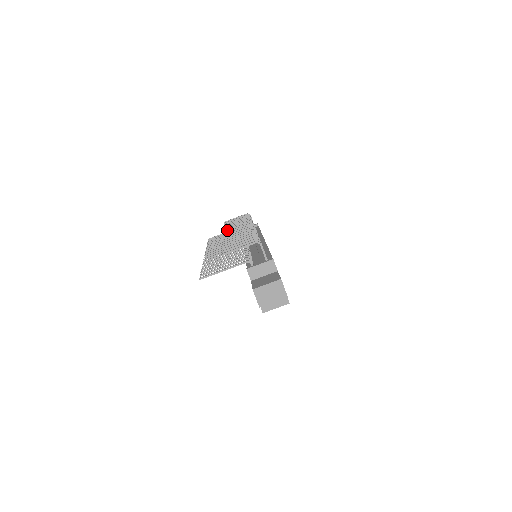
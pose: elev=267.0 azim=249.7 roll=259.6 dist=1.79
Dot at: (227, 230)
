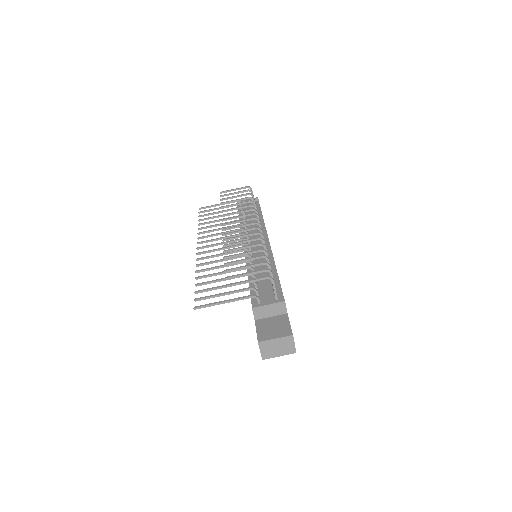
Dot at: (226, 219)
